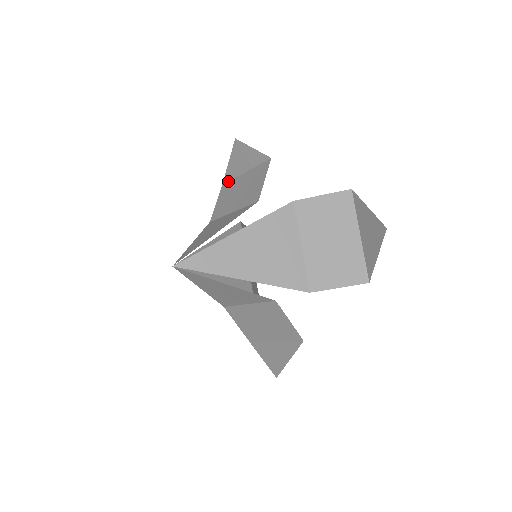
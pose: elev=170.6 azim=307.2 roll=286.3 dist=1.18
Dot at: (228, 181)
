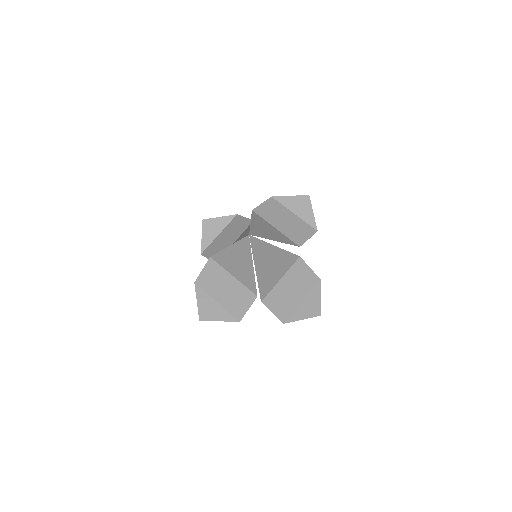
Dot at: (278, 201)
